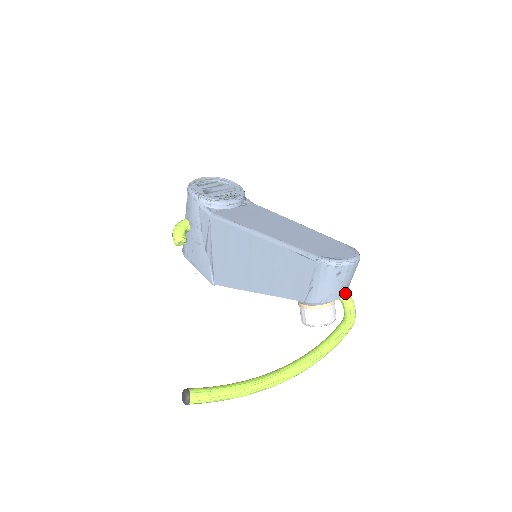
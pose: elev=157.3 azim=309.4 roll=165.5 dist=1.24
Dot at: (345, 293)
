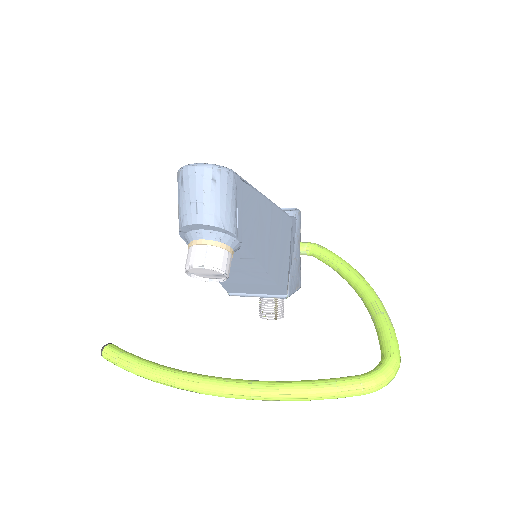
Dot at: (206, 220)
